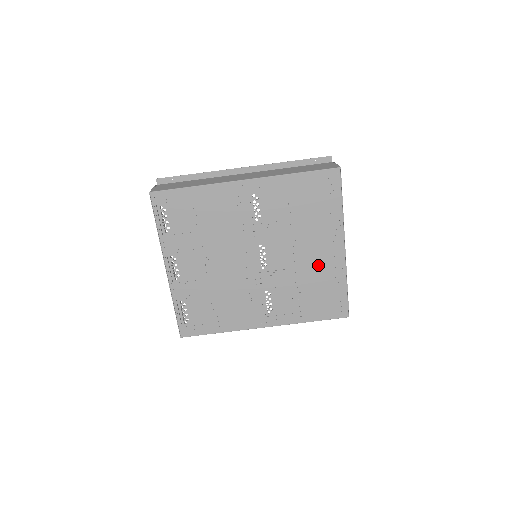
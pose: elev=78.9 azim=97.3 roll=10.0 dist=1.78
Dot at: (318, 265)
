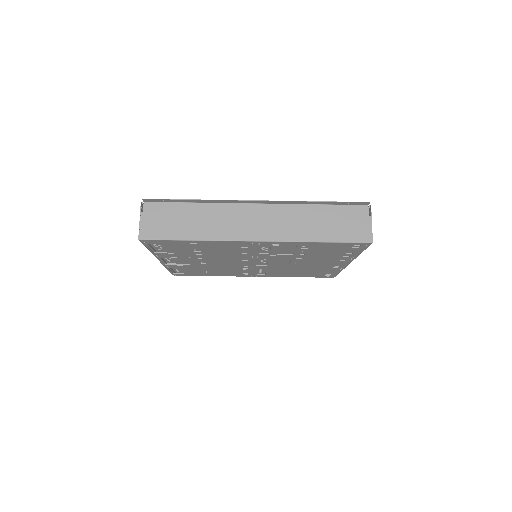
Dot at: (318, 266)
